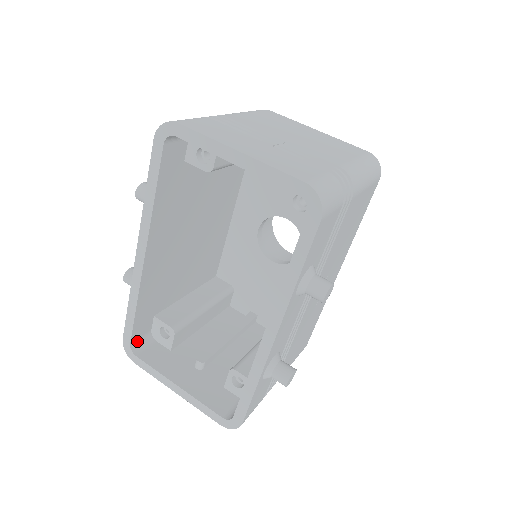
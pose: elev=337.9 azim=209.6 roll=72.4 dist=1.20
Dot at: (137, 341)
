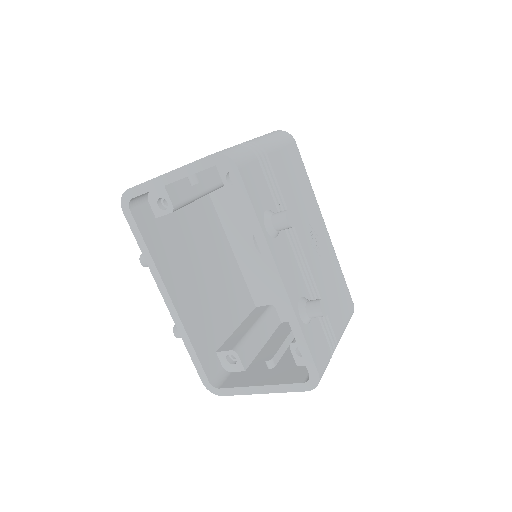
Dot at: (214, 378)
